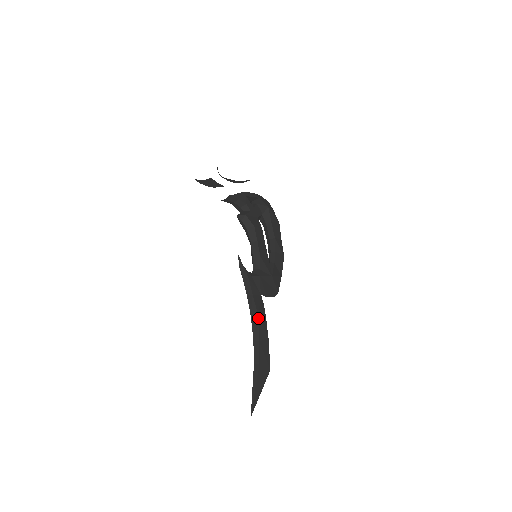
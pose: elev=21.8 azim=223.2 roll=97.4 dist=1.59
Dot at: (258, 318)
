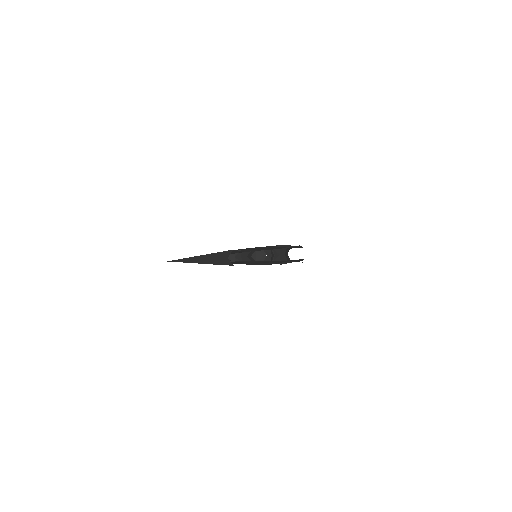
Dot at: occluded
